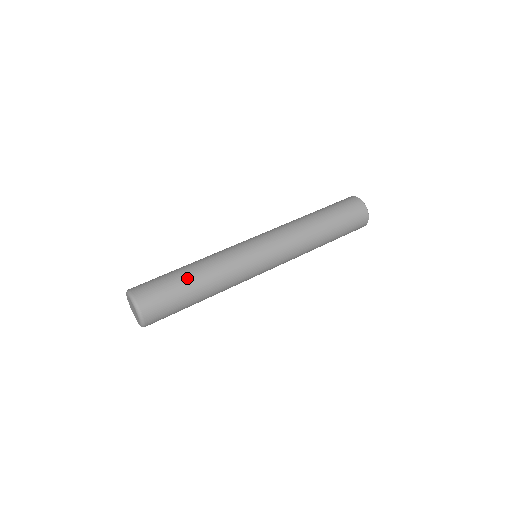
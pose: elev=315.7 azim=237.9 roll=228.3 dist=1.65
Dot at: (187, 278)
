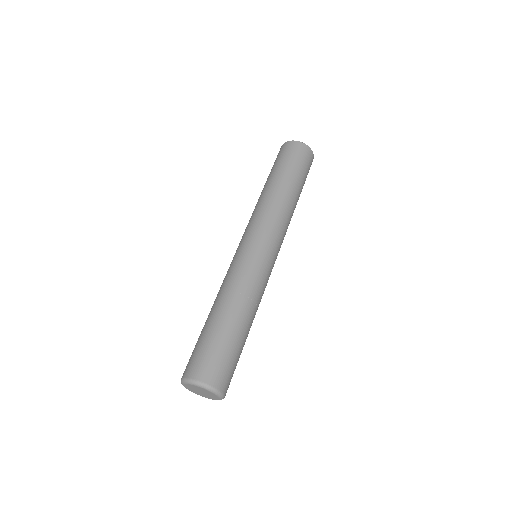
Dot at: (246, 337)
